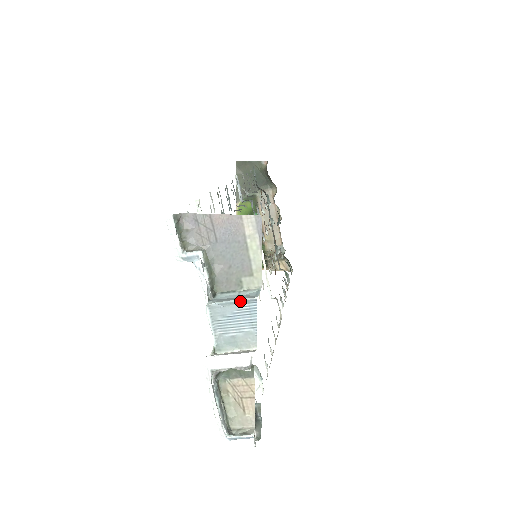
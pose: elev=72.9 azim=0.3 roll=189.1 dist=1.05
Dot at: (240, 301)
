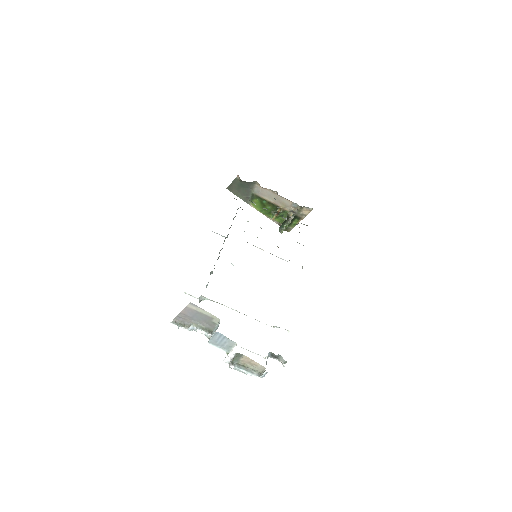
Dot at: (213, 335)
